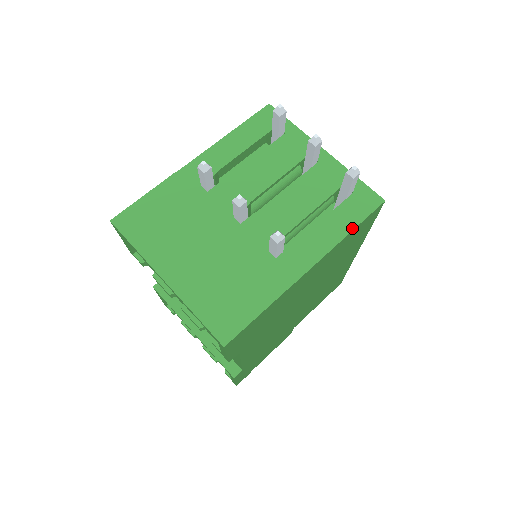
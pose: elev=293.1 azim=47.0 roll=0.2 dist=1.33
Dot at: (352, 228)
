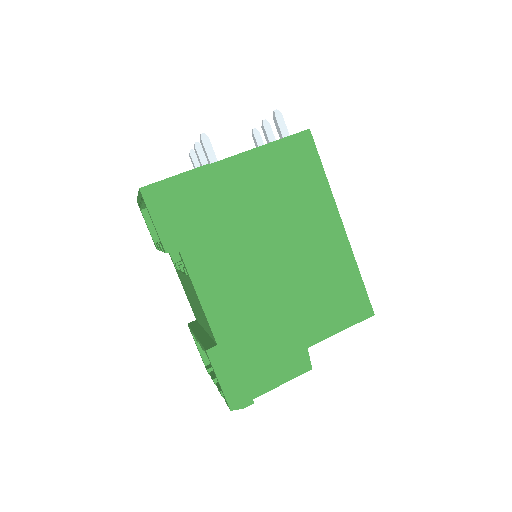
Dot at: (274, 141)
